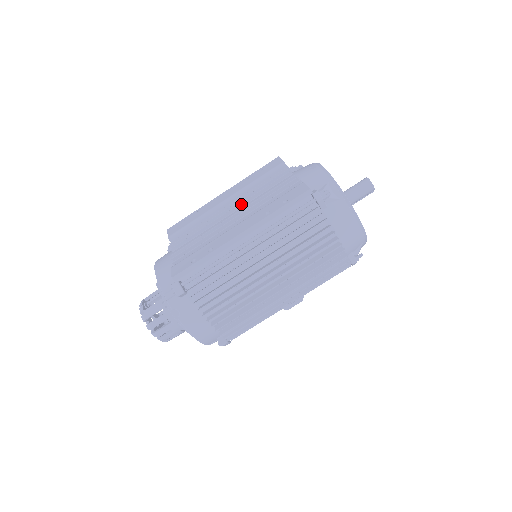
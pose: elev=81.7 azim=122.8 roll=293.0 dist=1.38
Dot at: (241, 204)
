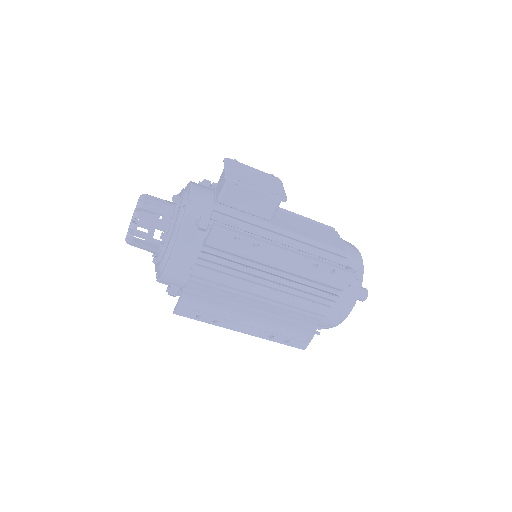
Dot at: (279, 291)
